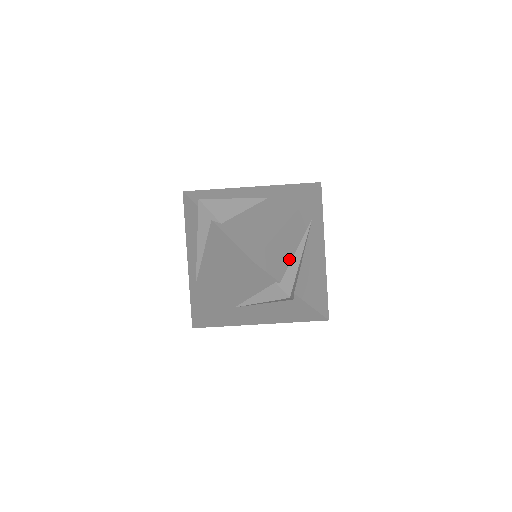
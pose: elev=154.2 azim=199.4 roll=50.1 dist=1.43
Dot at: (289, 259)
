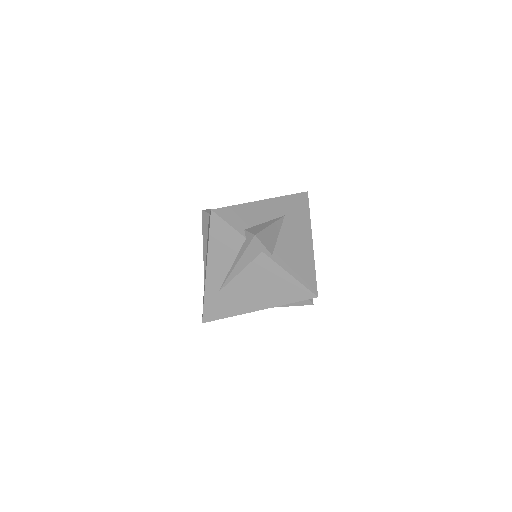
Dot at: occluded
